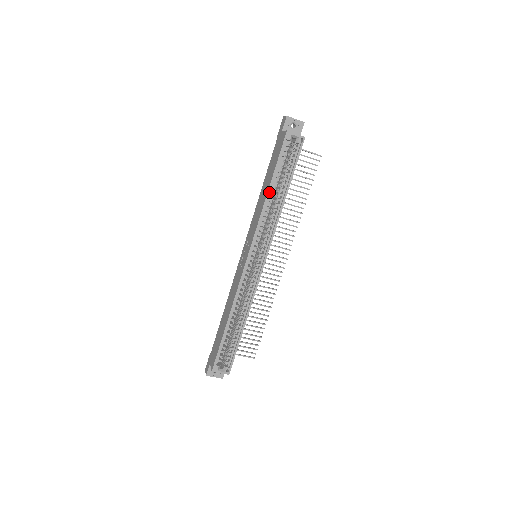
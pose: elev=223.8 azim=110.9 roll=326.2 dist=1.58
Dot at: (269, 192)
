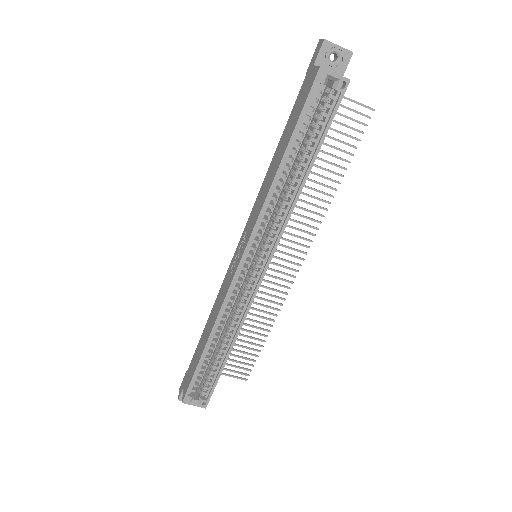
Dot at: (281, 167)
